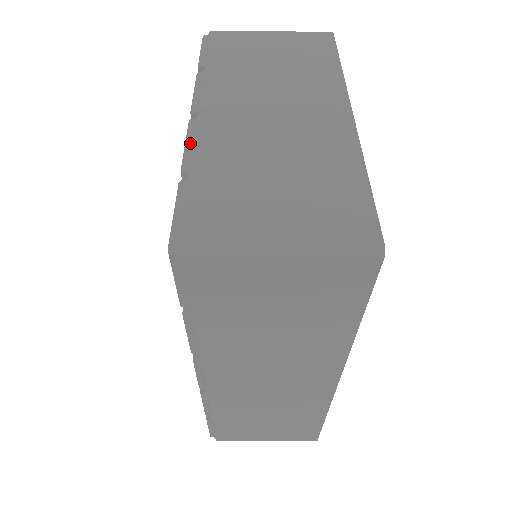
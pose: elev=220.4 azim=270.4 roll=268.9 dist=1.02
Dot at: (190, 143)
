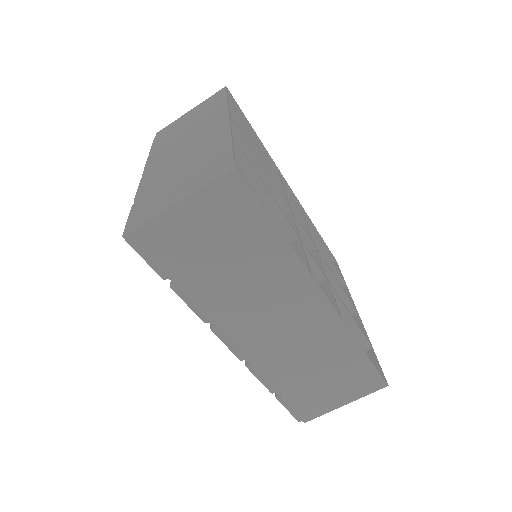
Dot at: occluded
